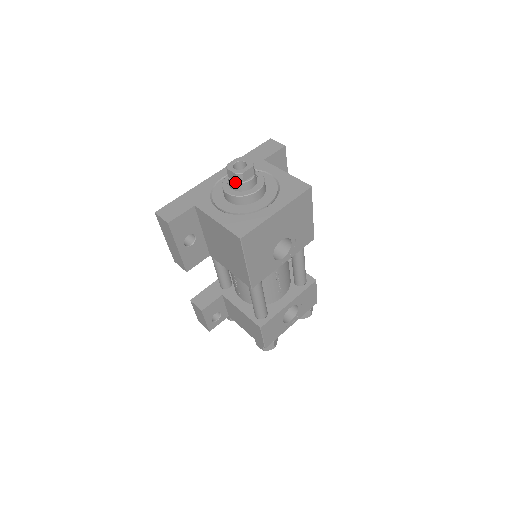
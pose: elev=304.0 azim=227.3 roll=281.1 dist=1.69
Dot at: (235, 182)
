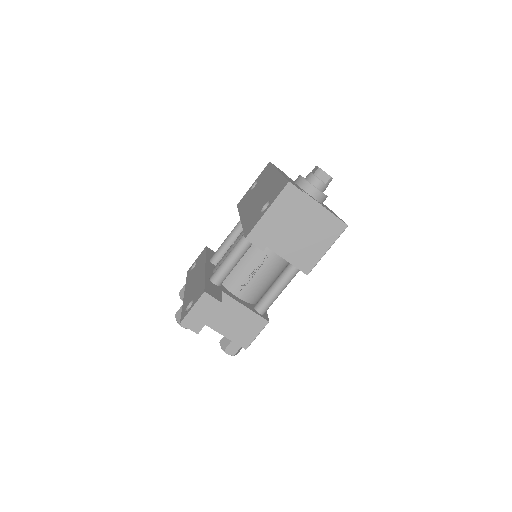
Dot at: (325, 183)
